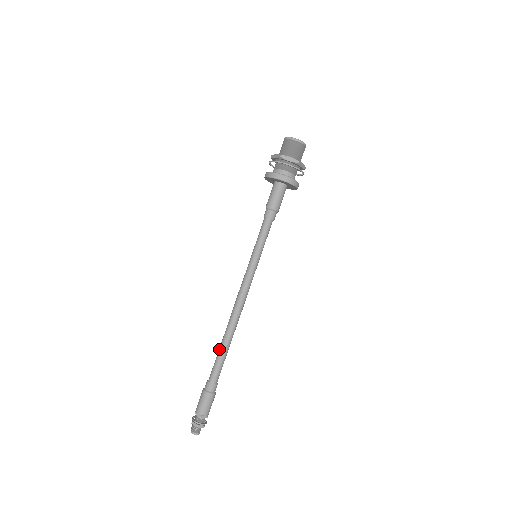
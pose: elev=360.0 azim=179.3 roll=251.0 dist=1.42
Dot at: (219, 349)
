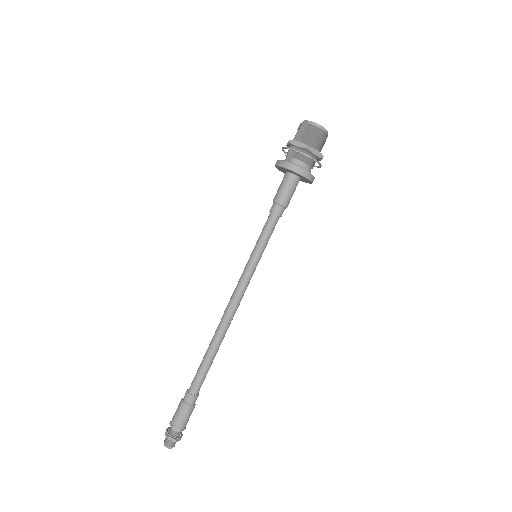
Dot at: (205, 358)
